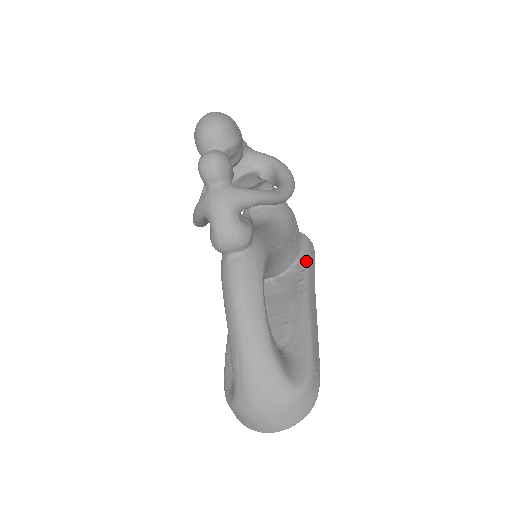
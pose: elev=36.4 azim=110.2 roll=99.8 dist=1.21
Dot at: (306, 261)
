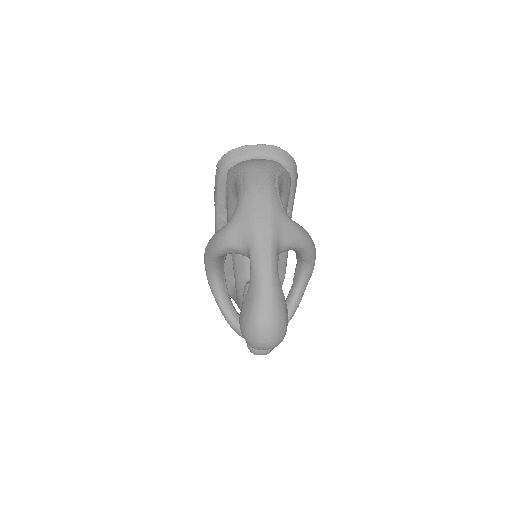
Dot at: (290, 207)
